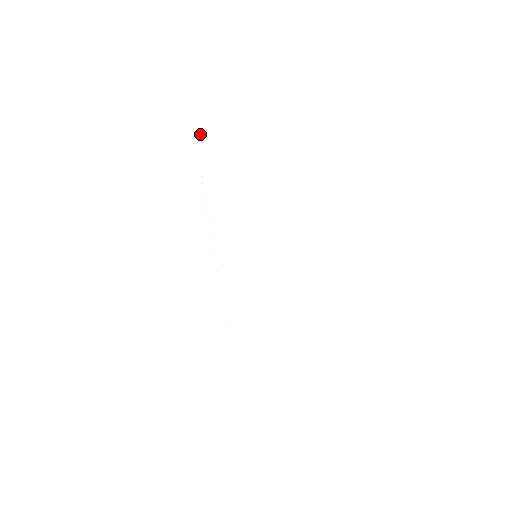
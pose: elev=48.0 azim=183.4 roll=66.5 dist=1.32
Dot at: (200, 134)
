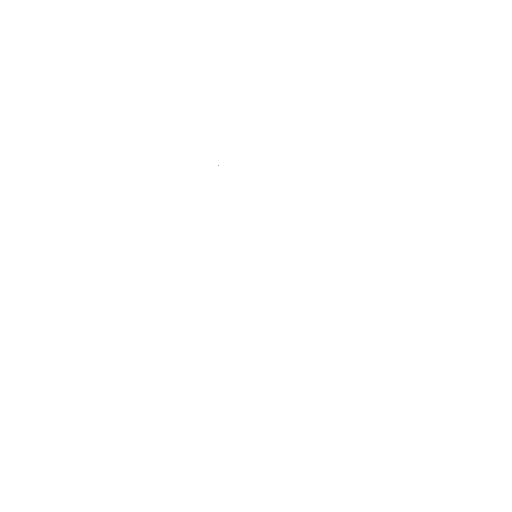
Dot at: occluded
